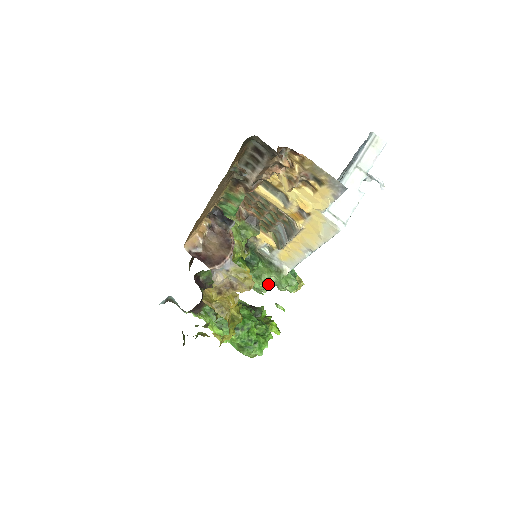
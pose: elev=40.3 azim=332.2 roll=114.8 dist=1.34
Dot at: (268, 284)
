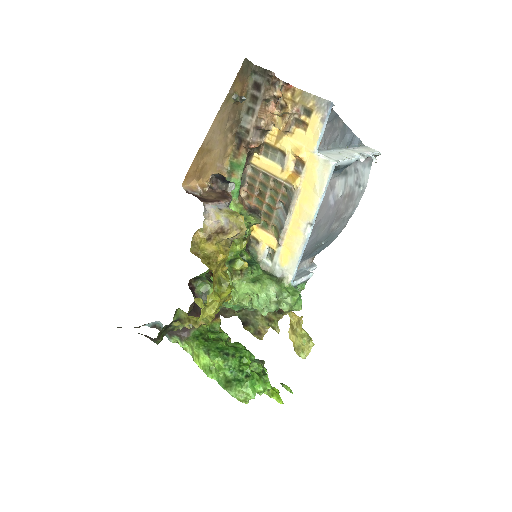
Dot at: (267, 296)
